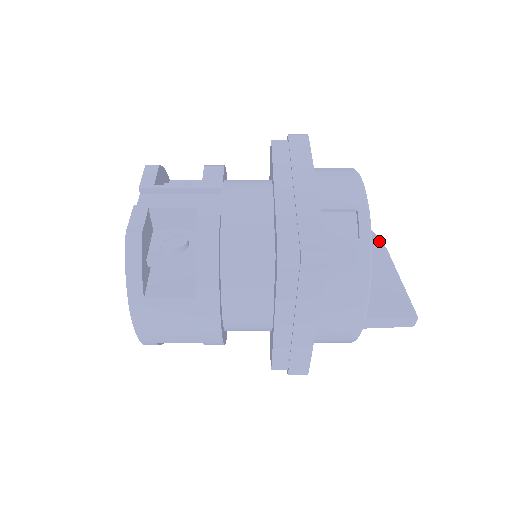
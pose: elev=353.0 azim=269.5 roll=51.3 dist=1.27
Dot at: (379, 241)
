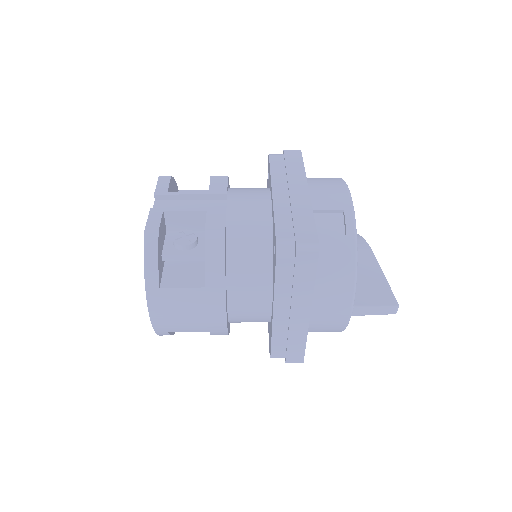
Dot at: (365, 242)
